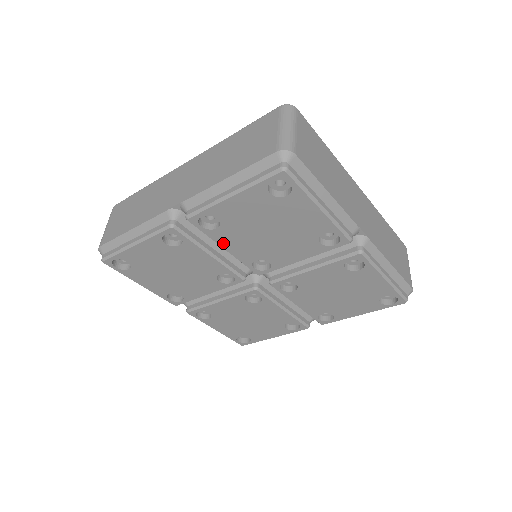
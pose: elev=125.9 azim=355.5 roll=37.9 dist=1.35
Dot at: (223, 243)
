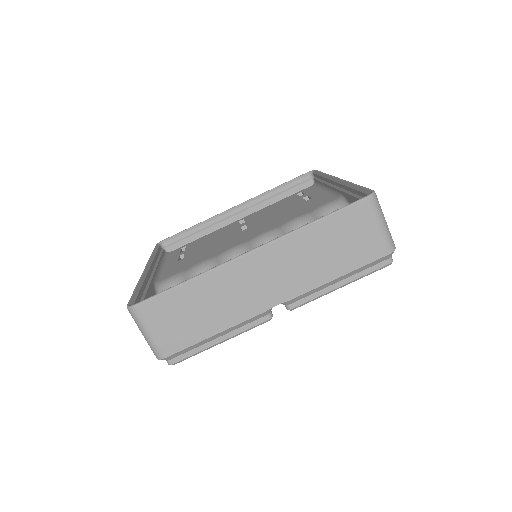
Dot at: occluded
